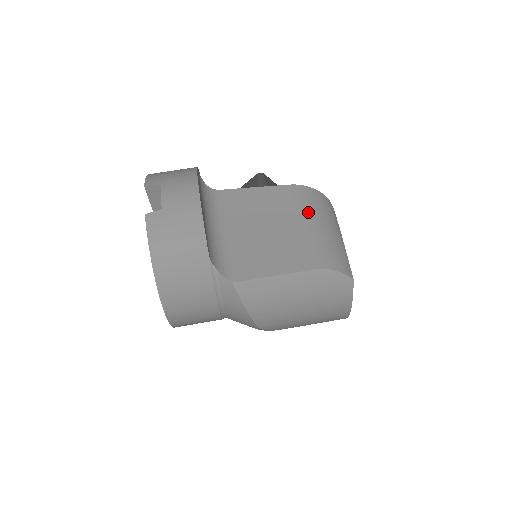
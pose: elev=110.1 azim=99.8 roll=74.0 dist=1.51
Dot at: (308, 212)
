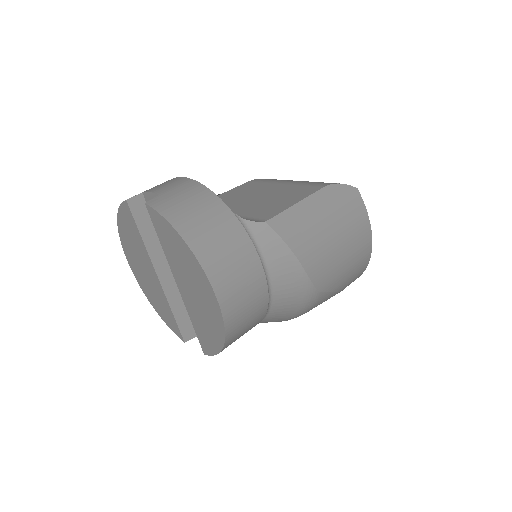
Dot at: (280, 181)
